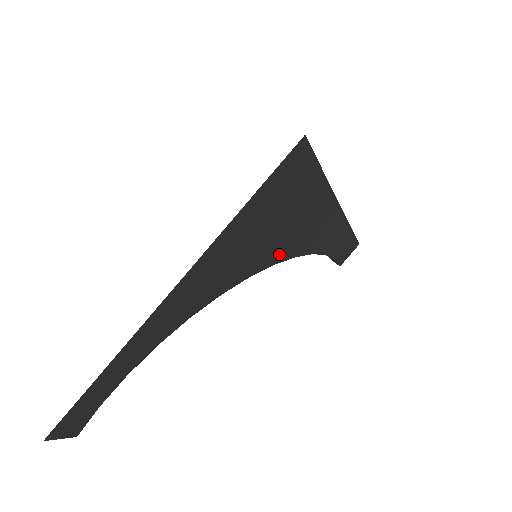
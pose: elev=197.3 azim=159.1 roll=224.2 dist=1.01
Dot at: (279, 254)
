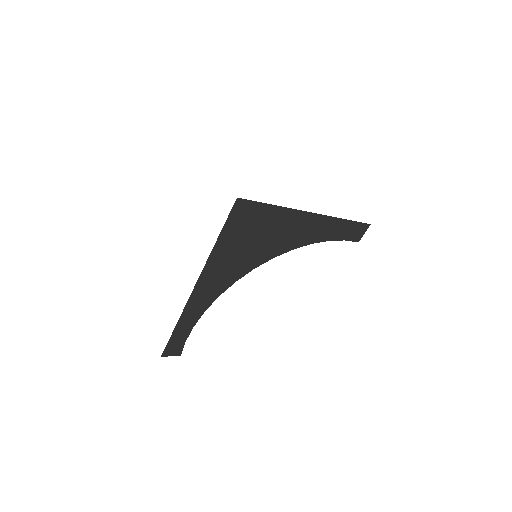
Dot at: (272, 252)
